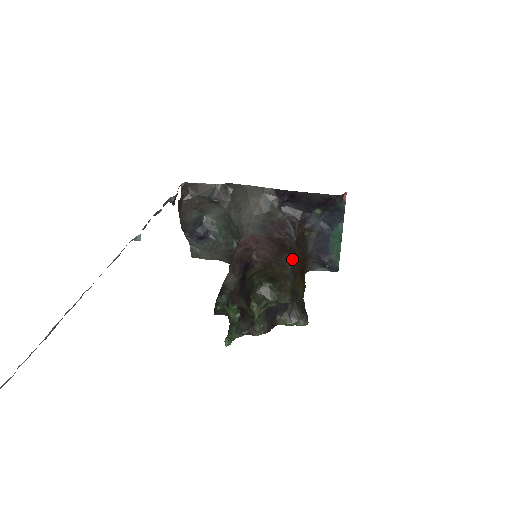
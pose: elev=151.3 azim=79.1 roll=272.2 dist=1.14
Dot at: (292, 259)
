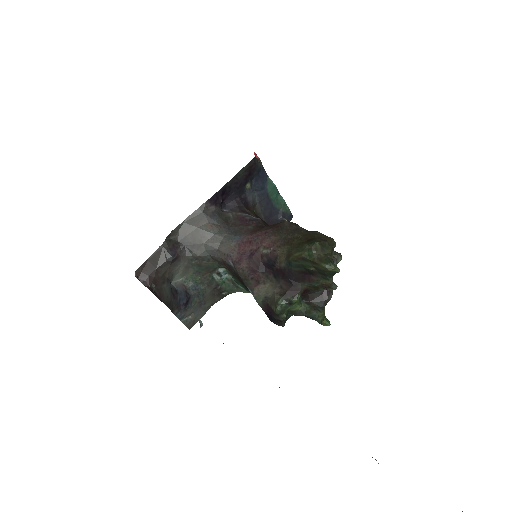
Dot at: (291, 222)
